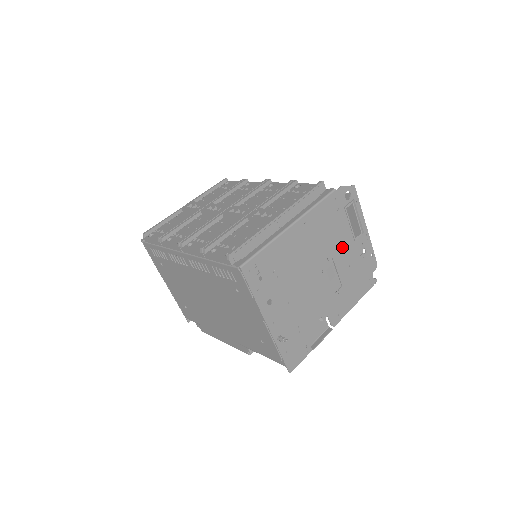
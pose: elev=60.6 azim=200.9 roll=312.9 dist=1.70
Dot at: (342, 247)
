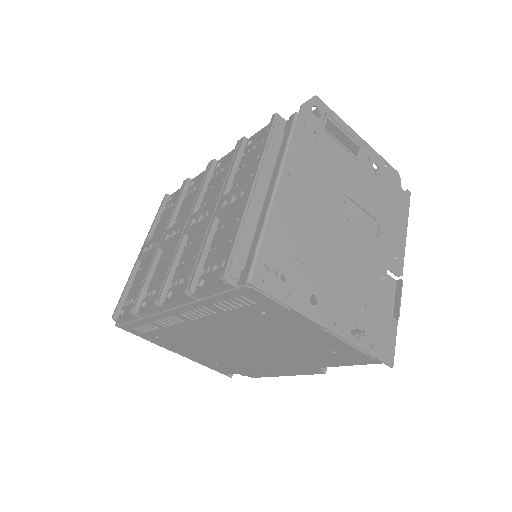
Dot at: (350, 177)
